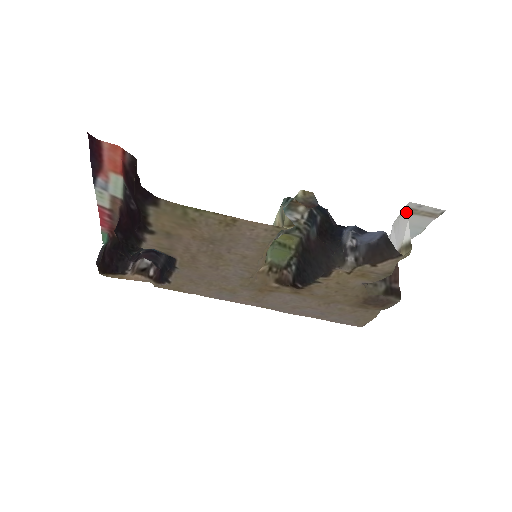
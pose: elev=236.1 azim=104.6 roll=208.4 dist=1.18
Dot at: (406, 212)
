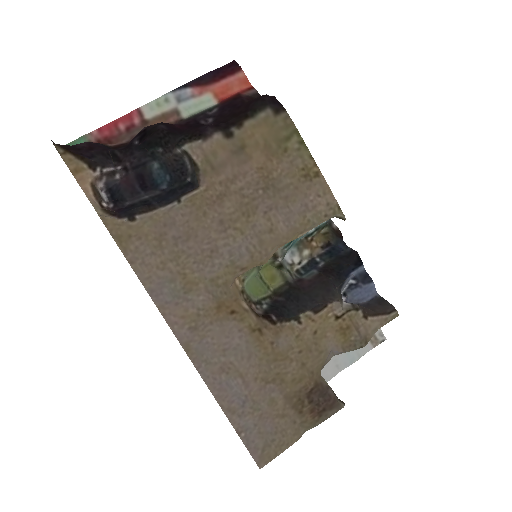
Dot at: occluded
